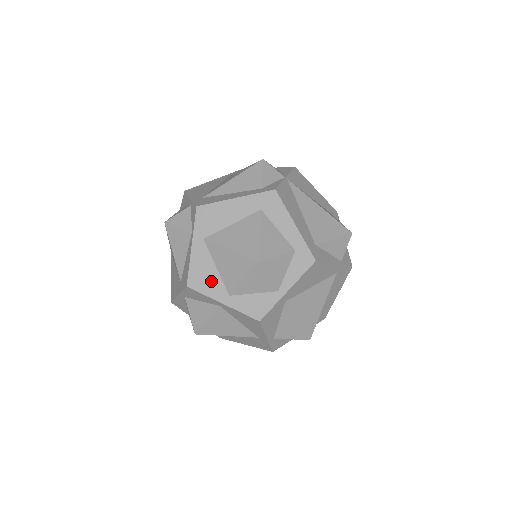
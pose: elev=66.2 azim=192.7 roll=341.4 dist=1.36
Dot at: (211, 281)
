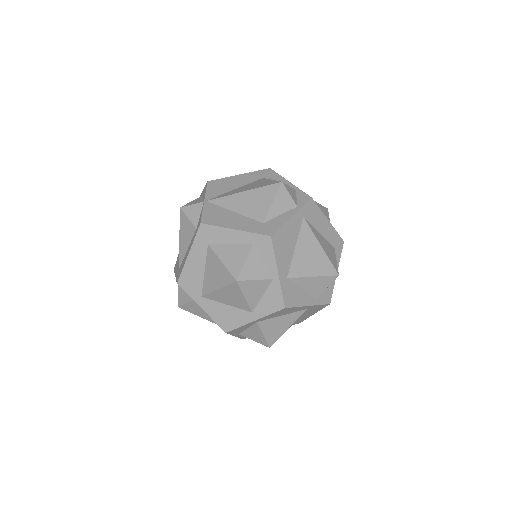
Dot at: (233, 315)
